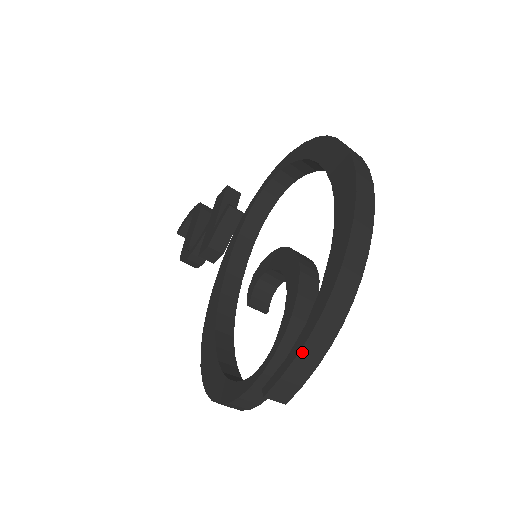
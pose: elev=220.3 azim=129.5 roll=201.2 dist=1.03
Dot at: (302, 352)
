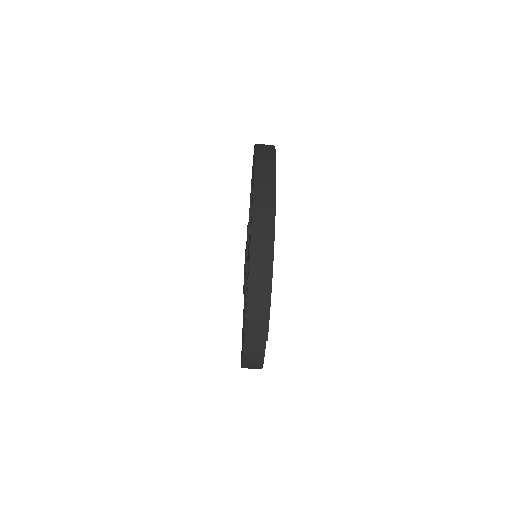
Dot at: (250, 294)
